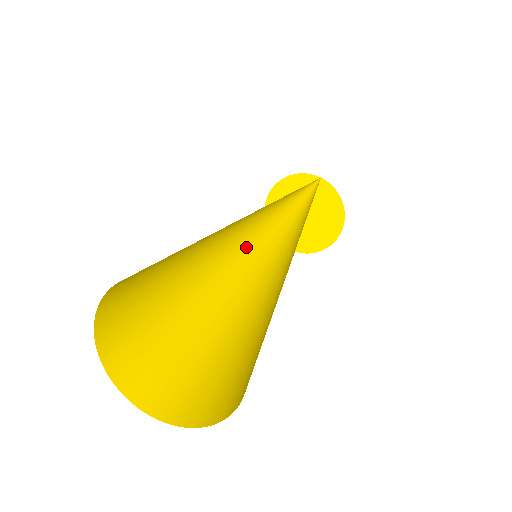
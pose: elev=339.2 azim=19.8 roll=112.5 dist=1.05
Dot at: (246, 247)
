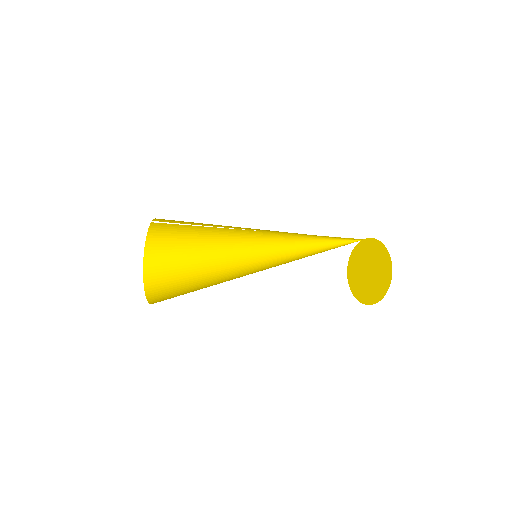
Dot at: (267, 267)
